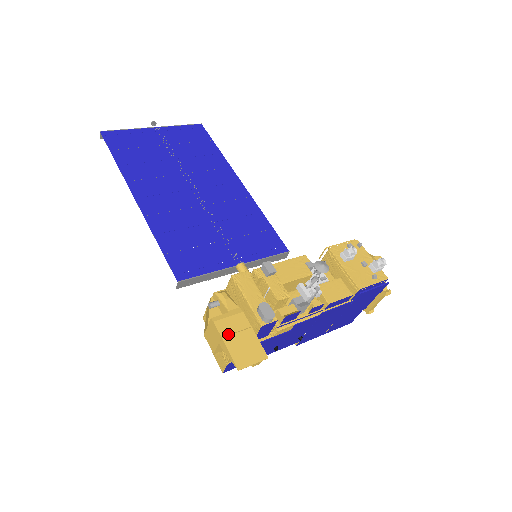
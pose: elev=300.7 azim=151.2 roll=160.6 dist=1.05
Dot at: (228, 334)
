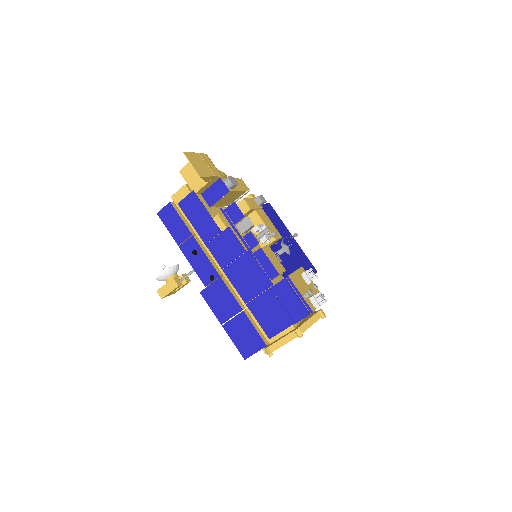
Dot at: (203, 158)
